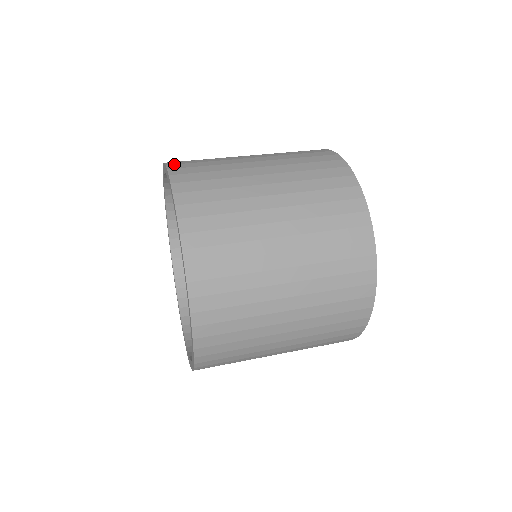
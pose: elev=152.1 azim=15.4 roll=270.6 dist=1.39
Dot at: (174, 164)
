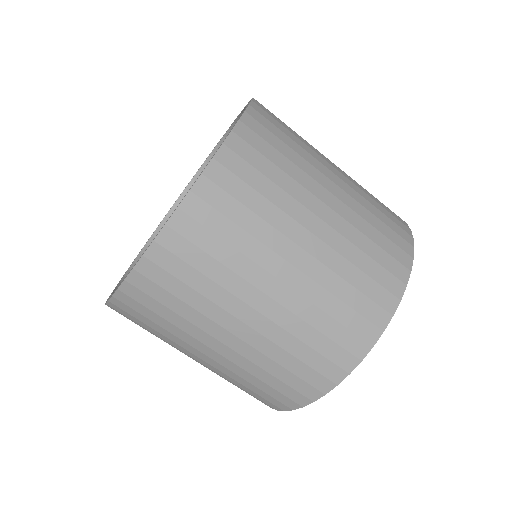
Dot at: occluded
